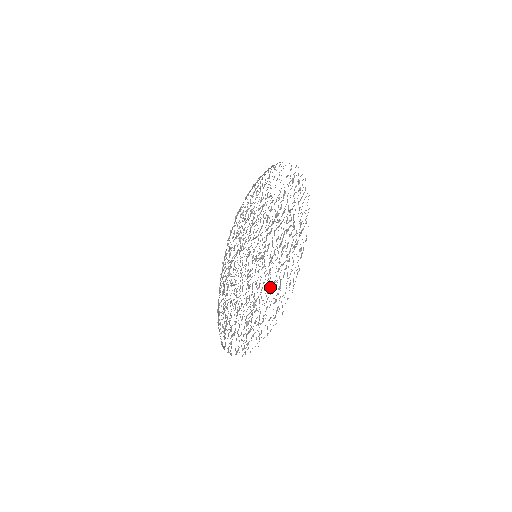
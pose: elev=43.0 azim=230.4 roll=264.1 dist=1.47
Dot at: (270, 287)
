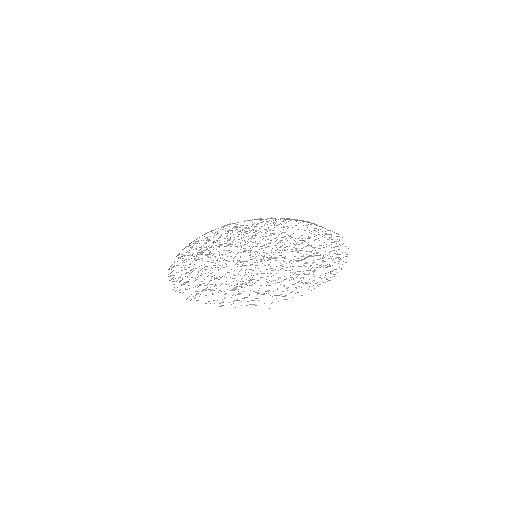
Dot at: (278, 278)
